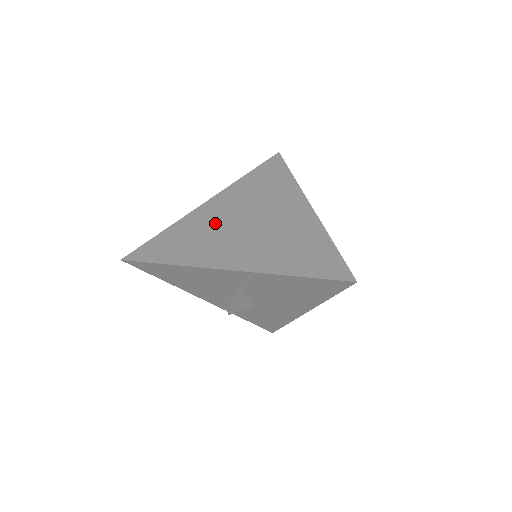
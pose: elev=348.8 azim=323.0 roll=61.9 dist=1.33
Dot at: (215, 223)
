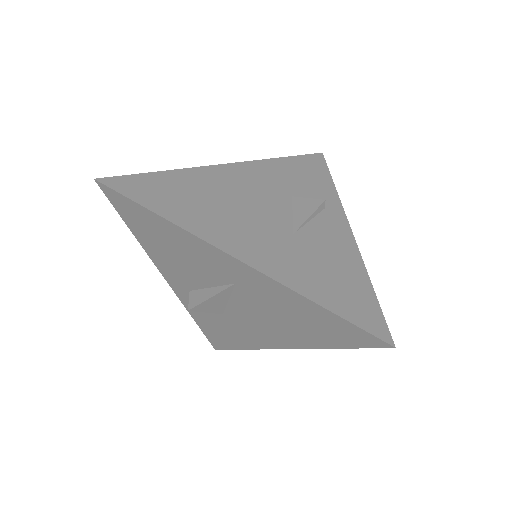
Dot at: (233, 194)
